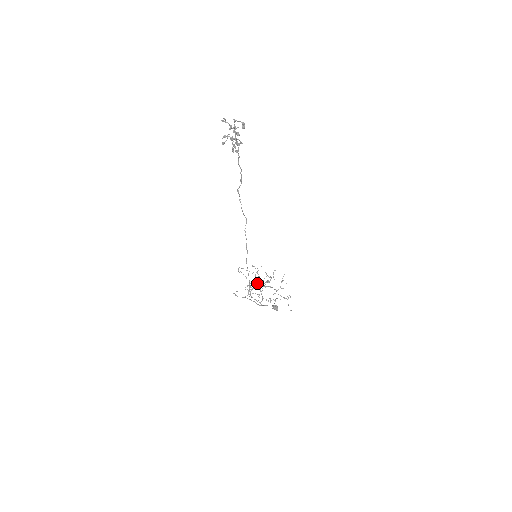
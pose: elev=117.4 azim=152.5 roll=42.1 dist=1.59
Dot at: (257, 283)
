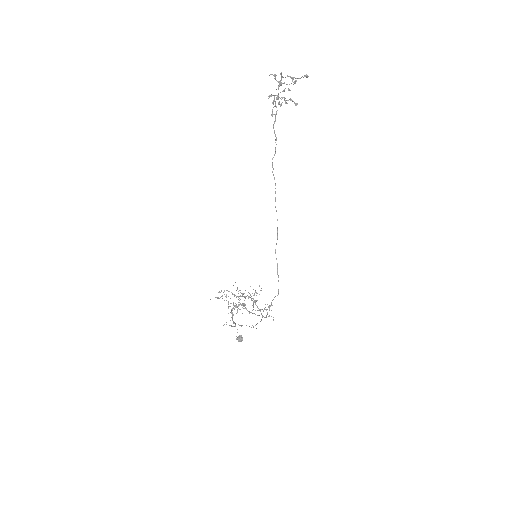
Dot at: (239, 304)
